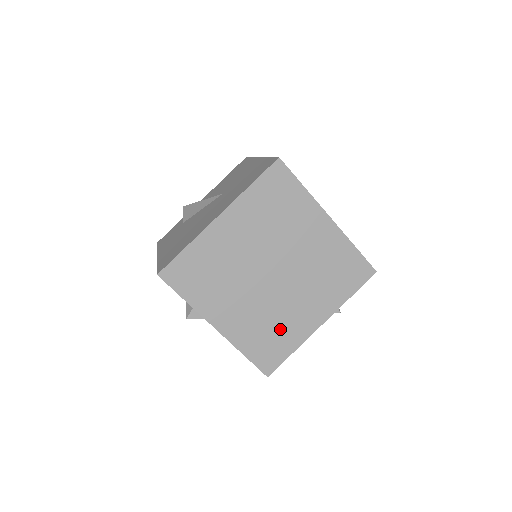
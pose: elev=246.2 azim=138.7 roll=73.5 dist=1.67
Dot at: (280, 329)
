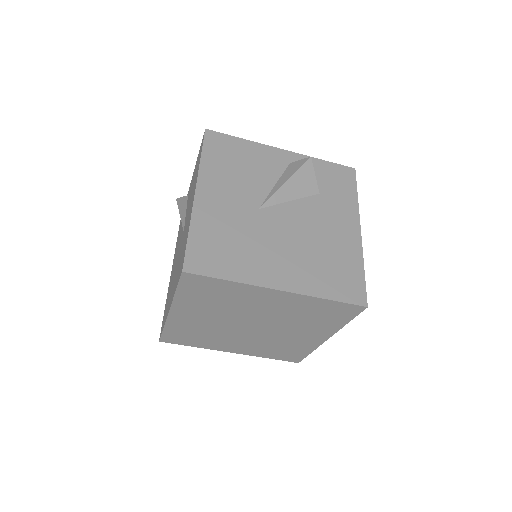
Dot at: (288, 346)
